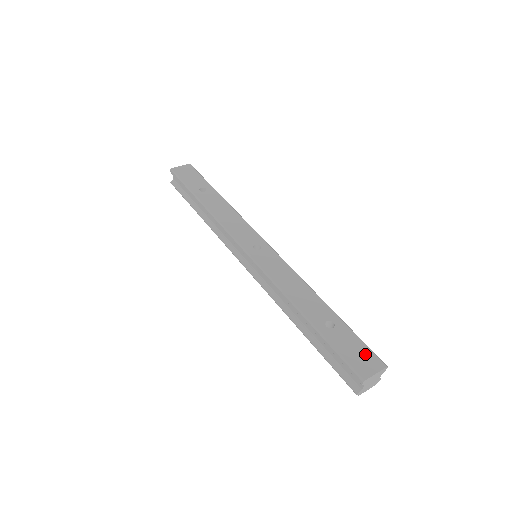
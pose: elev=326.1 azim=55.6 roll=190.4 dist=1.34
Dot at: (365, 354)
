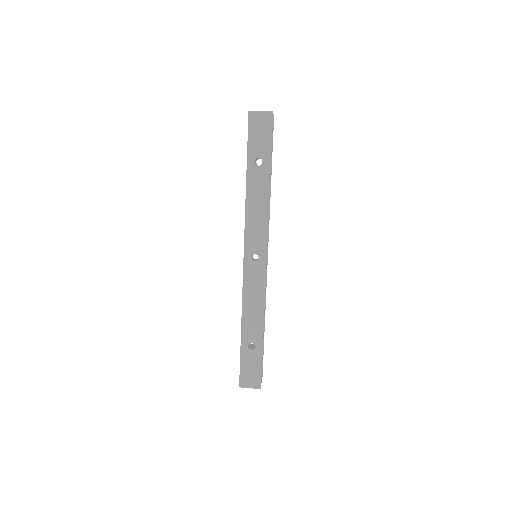
Dot at: (255, 375)
